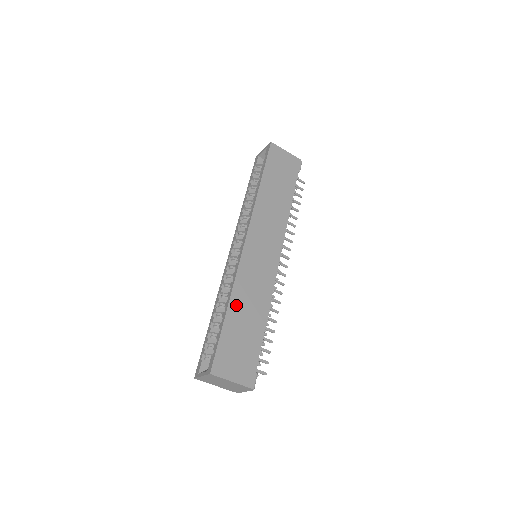
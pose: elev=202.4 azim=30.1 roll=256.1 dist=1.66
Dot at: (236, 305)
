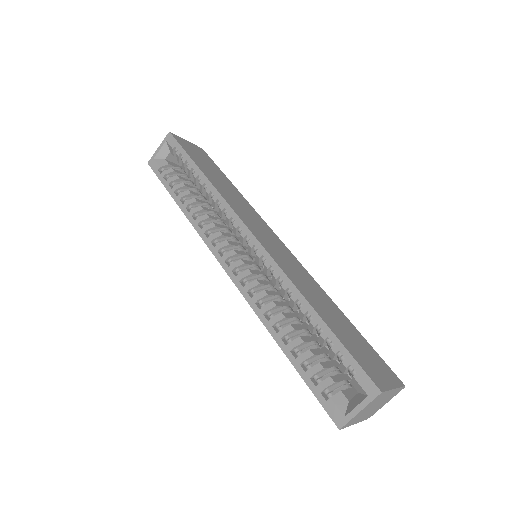
Dot at: (315, 304)
